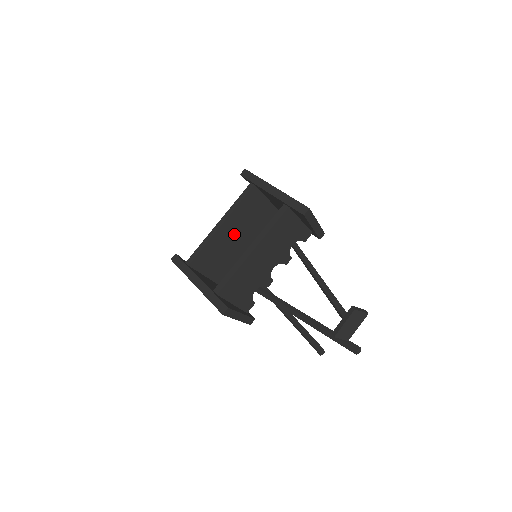
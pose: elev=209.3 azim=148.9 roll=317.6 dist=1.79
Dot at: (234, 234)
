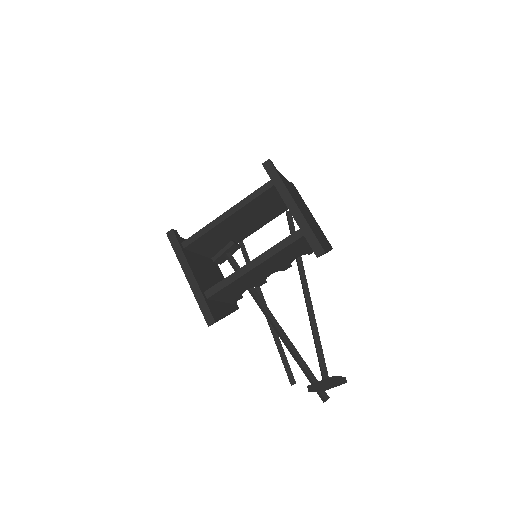
Dot at: (239, 222)
